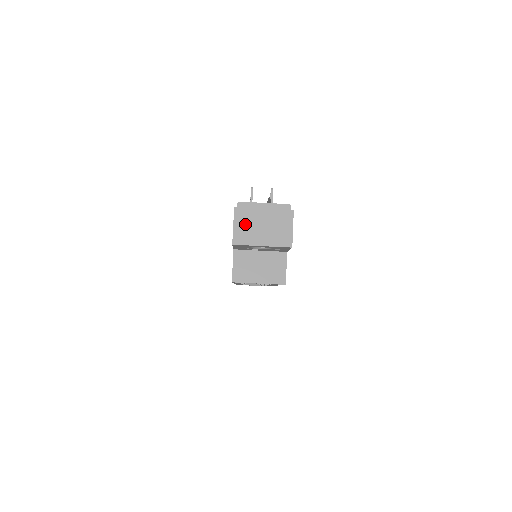
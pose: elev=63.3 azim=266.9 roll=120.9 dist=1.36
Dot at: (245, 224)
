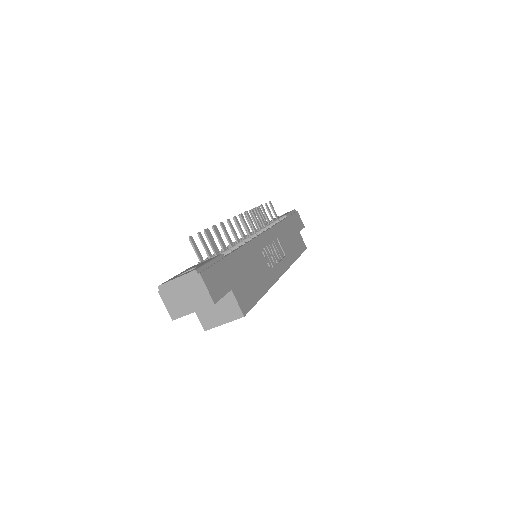
Dot at: (172, 301)
